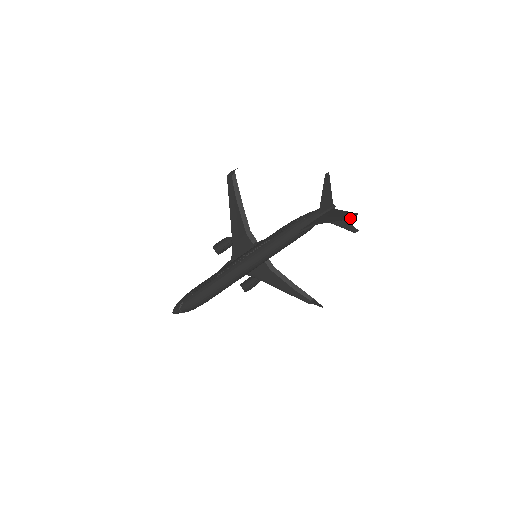
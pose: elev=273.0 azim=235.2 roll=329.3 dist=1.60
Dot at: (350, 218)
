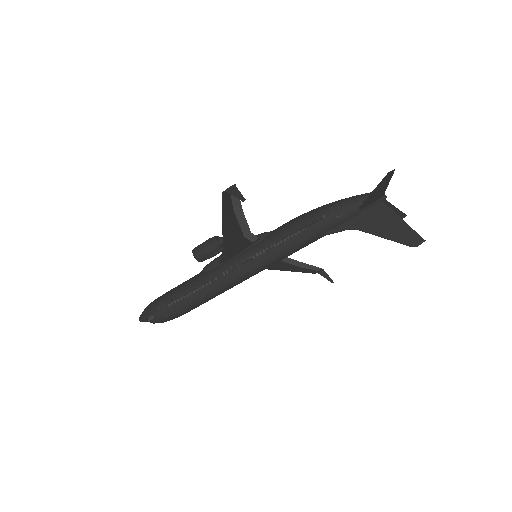
Dot at: (411, 246)
